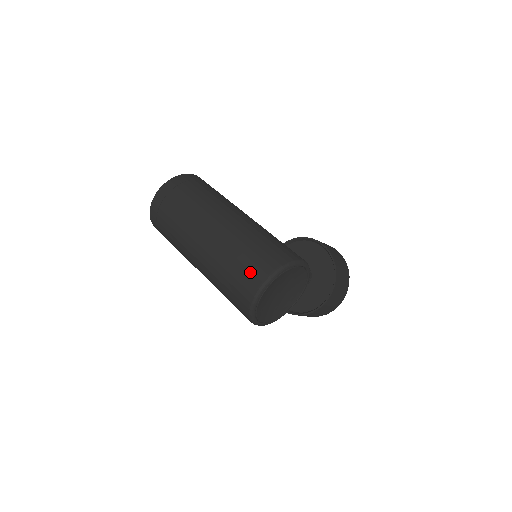
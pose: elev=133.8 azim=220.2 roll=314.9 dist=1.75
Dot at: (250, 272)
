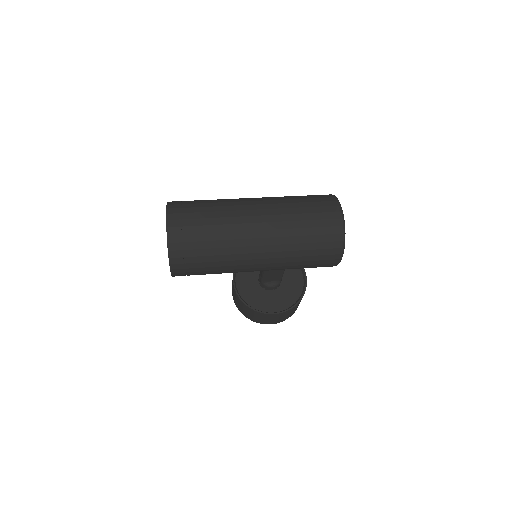
Dot at: (323, 207)
